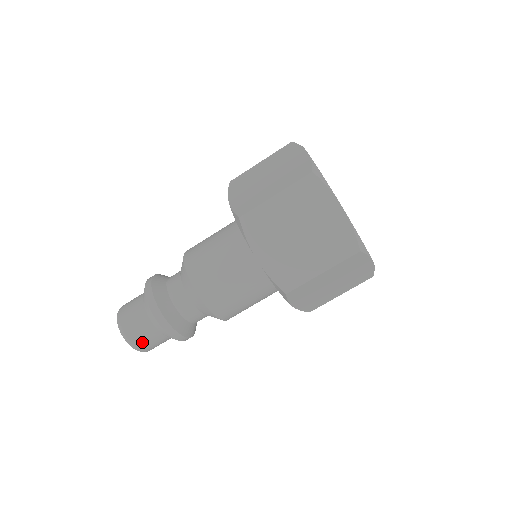
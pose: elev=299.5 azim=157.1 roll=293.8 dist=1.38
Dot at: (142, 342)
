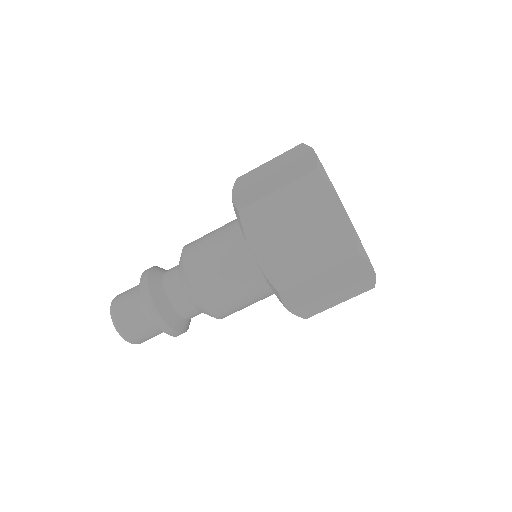
Dot at: (120, 308)
